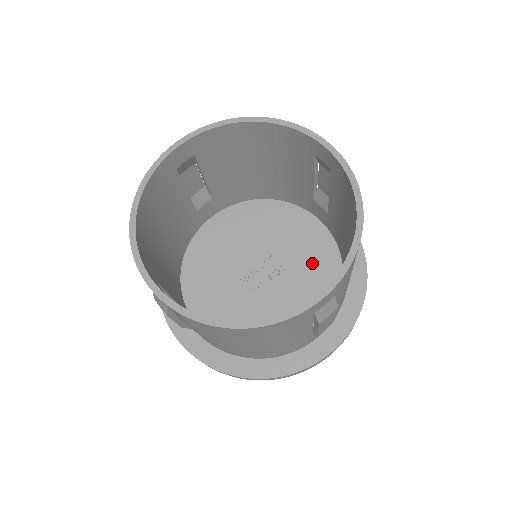
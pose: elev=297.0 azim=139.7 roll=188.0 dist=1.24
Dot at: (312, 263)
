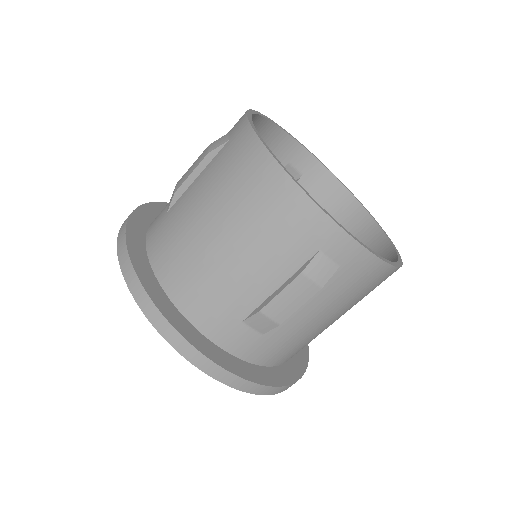
Dot at: occluded
